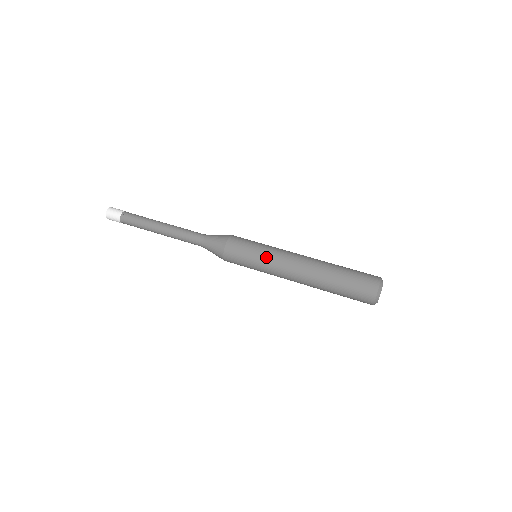
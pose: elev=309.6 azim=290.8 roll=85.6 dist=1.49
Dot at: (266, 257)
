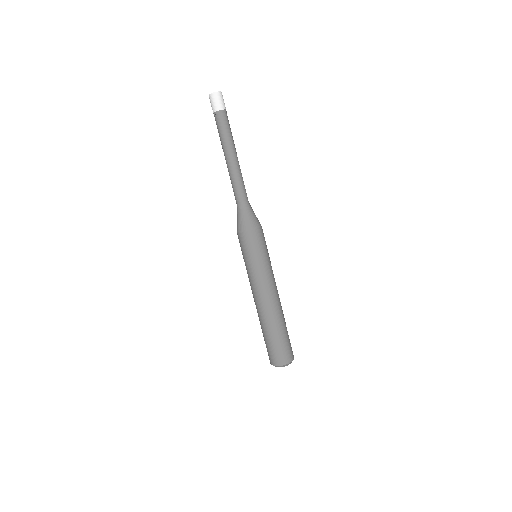
Dot at: (247, 271)
